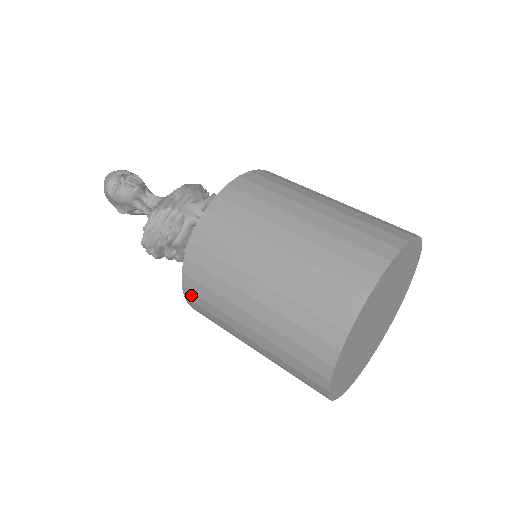
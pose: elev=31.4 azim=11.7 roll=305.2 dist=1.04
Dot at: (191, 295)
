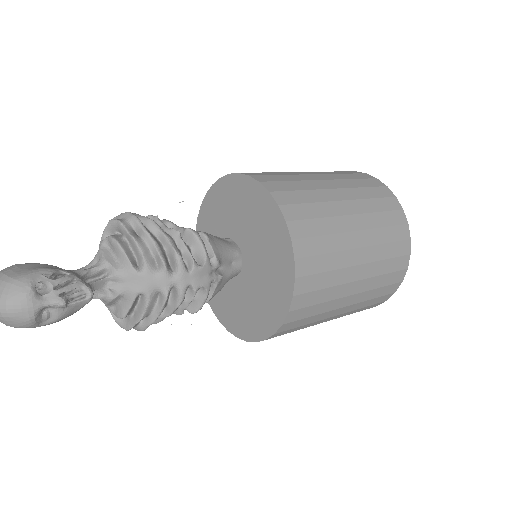
Dot at: occluded
